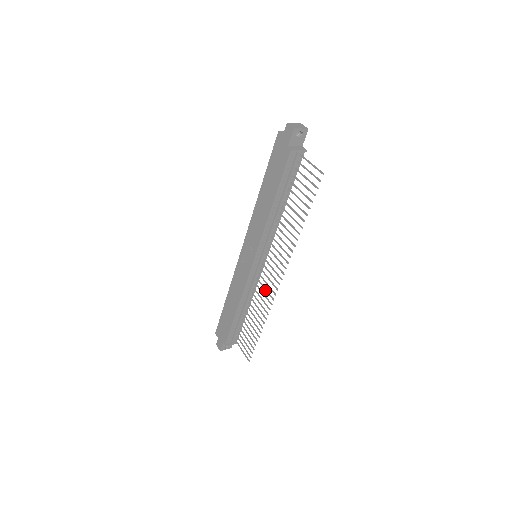
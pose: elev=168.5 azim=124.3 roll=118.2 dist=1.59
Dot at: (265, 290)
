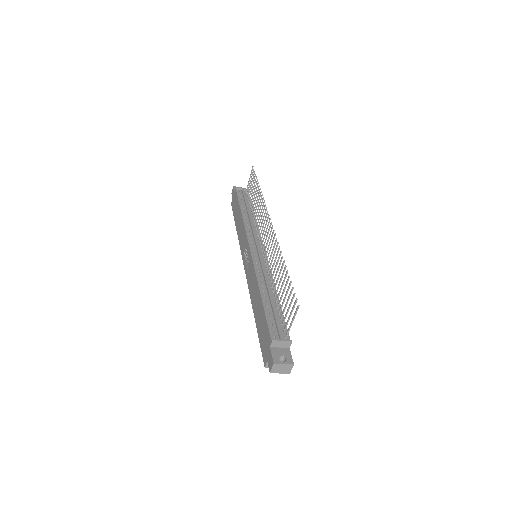
Dot at: (270, 248)
